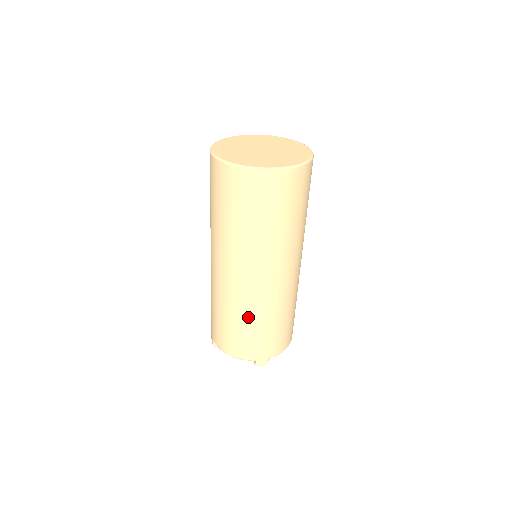
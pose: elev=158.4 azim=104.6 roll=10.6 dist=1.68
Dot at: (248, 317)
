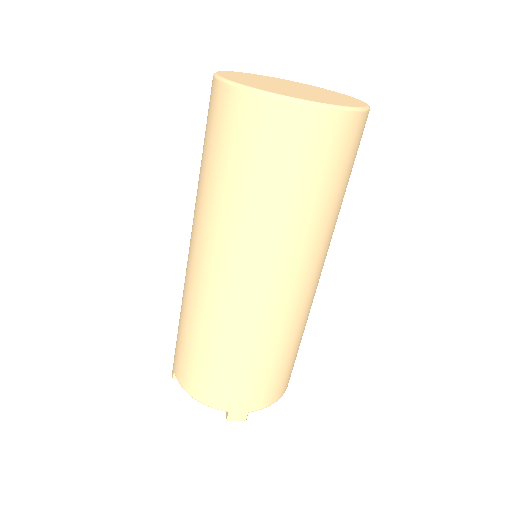
Dot at: (228, 343)
